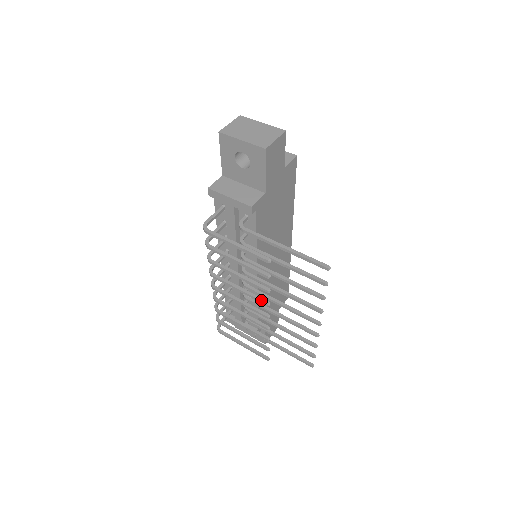
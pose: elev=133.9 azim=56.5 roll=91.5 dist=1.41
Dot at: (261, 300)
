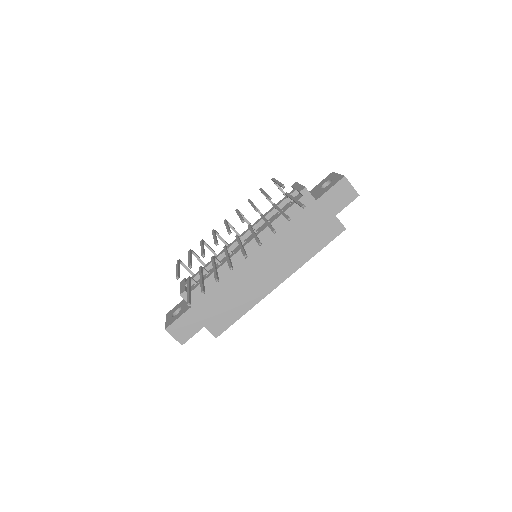
Dot at: occluded
